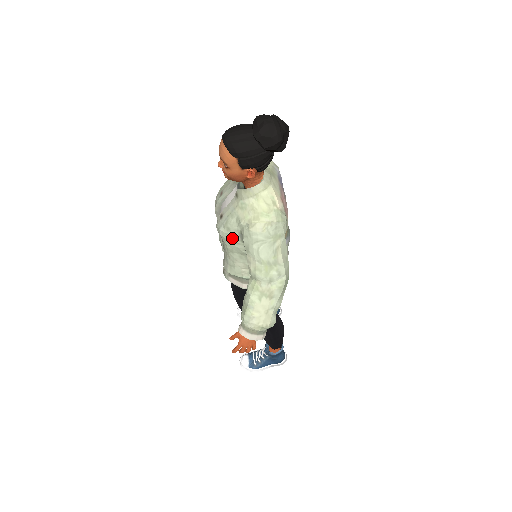
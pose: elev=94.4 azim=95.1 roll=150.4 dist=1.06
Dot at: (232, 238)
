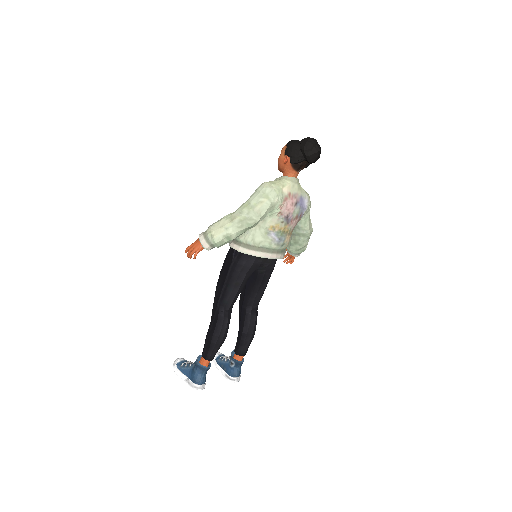
Dot at: occluded
